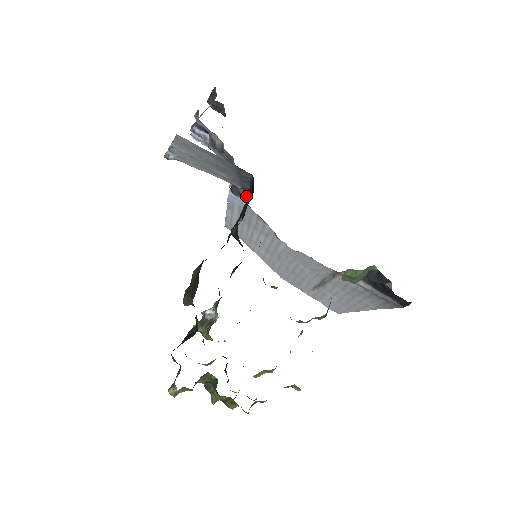
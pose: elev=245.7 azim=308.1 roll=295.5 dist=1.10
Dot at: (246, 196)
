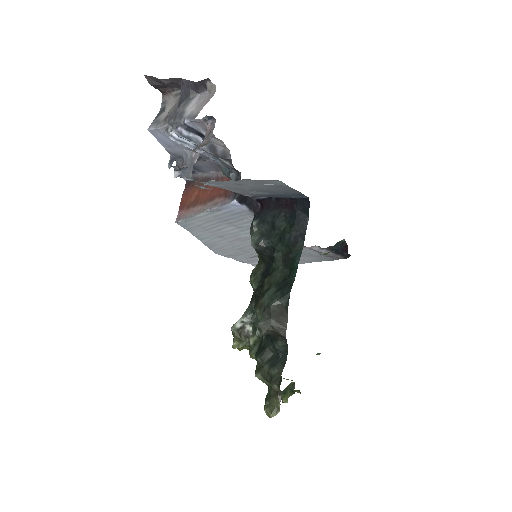
Dot at: (251, 203)
